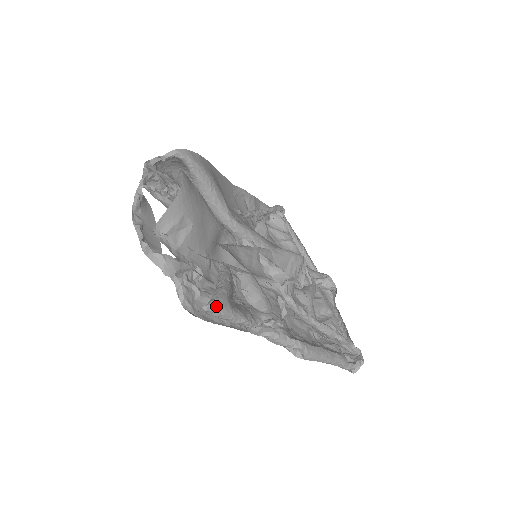
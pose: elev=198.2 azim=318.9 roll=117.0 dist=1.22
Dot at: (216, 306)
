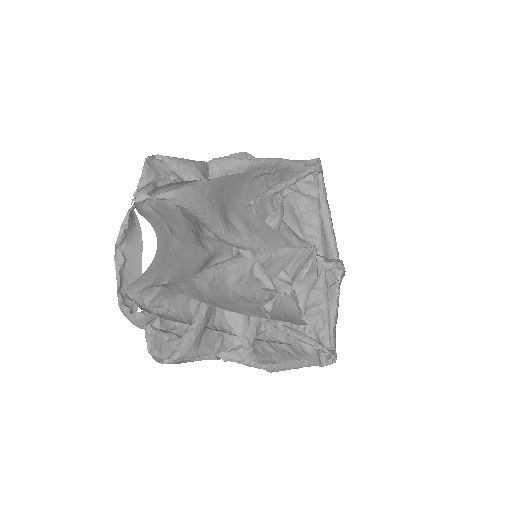
Dot at: (178, 357)
